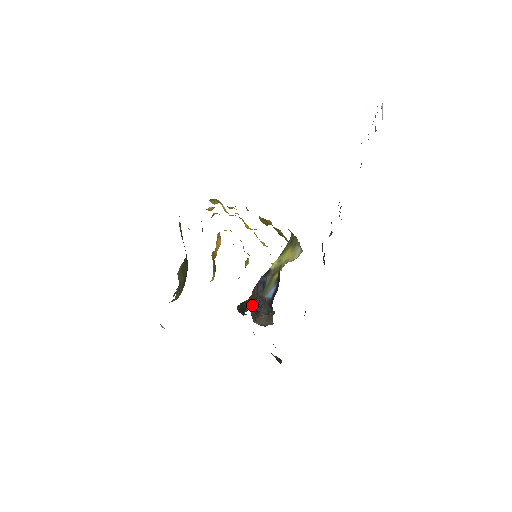
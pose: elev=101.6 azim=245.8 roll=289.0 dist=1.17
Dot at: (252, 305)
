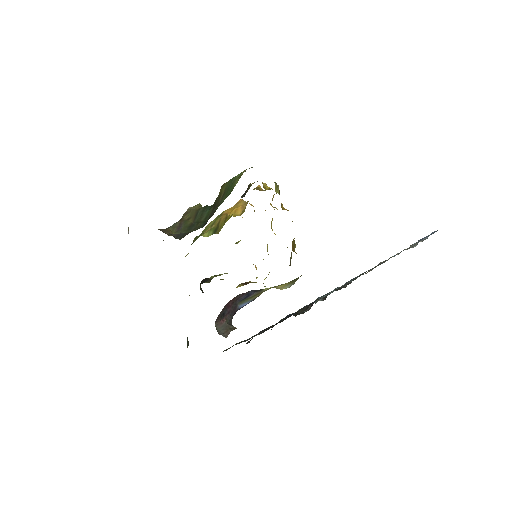
Dot at: (226, 307)
